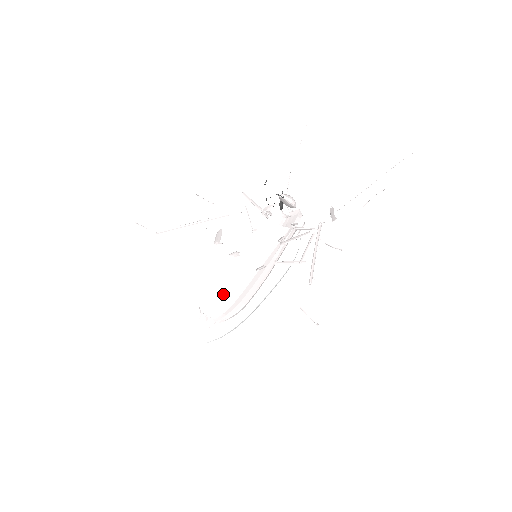
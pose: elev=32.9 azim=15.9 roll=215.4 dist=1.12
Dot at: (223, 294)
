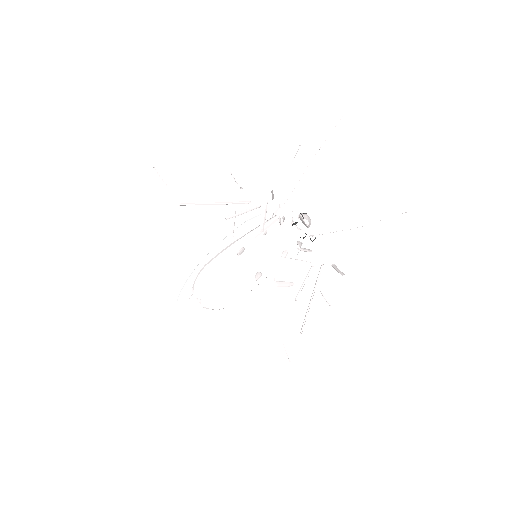
Dot at: (218, 285)
